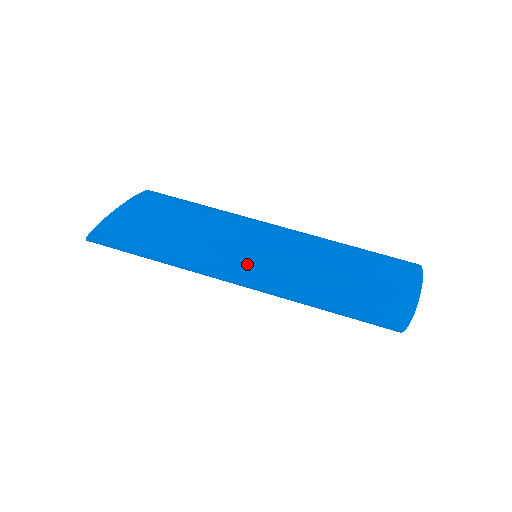
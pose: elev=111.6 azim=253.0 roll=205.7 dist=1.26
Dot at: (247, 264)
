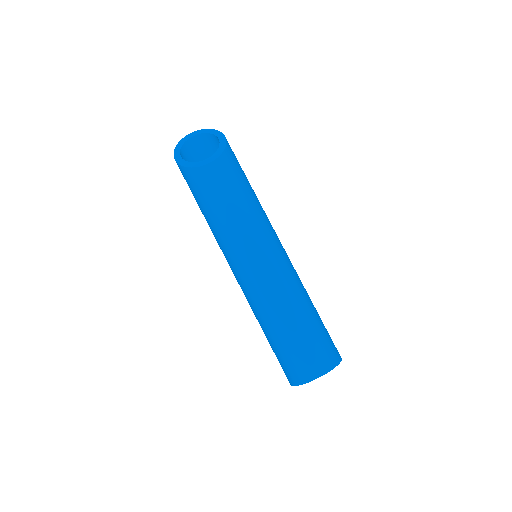
Dot at: (232, 265)
